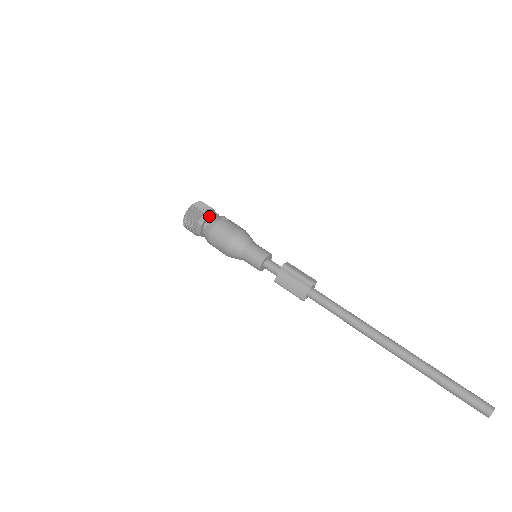
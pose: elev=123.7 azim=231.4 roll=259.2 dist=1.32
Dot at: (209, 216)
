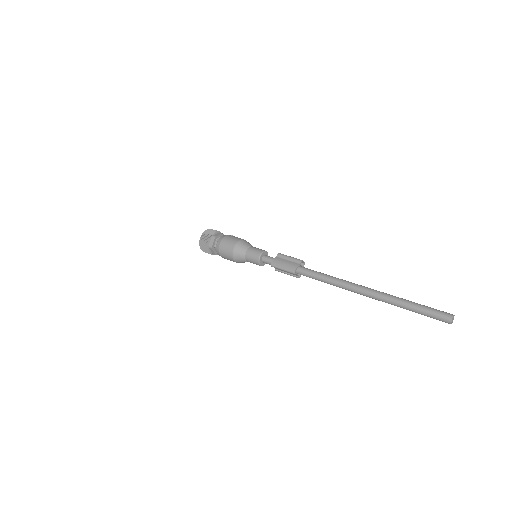
Dot at: (221, 234)
